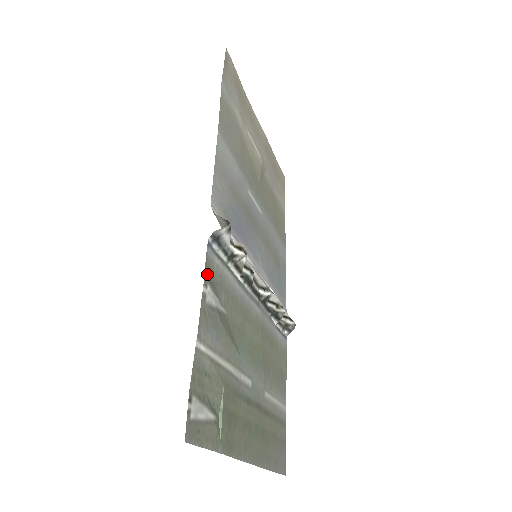
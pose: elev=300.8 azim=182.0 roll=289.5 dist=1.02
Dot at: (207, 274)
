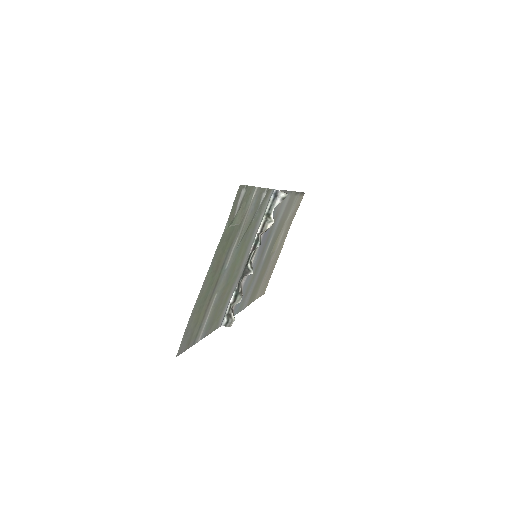
Dot at: (268, 192)
